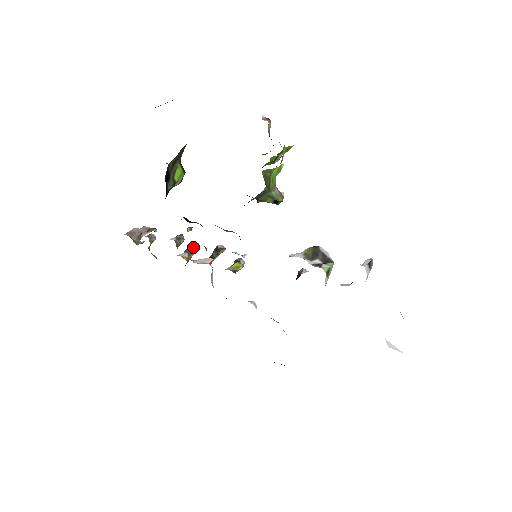
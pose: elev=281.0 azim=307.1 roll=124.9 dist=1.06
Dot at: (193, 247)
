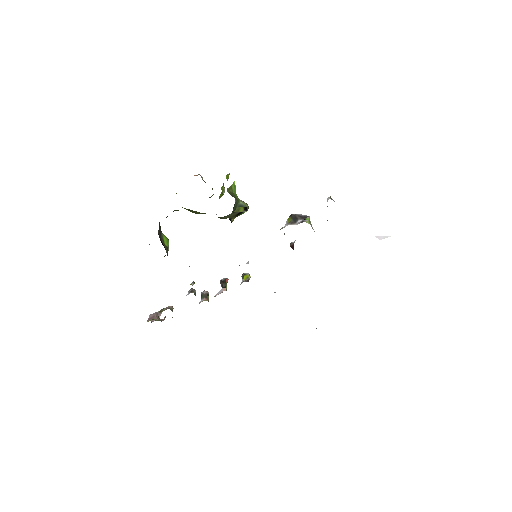
Dot at: (204, 293)
